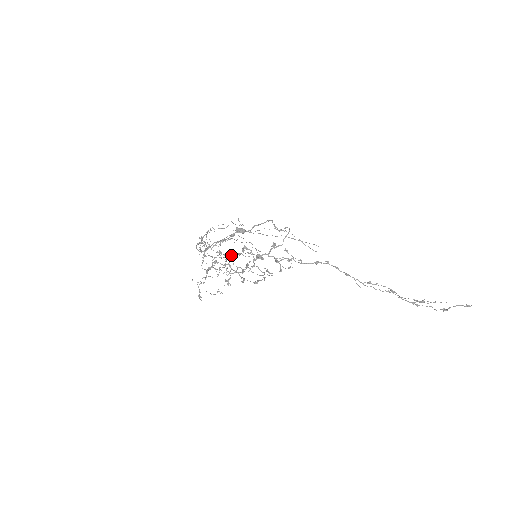
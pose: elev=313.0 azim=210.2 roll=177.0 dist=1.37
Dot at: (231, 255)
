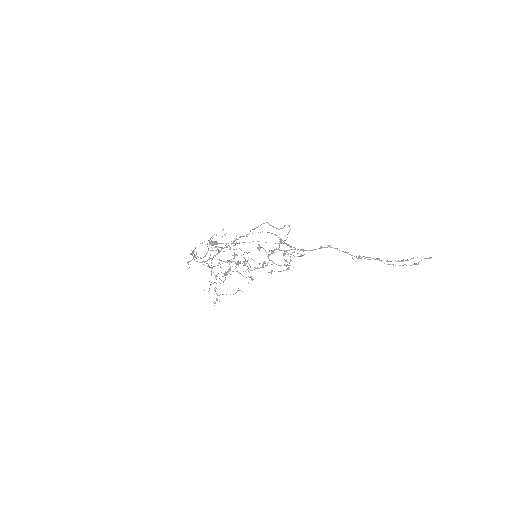
Dot at: (222, 263)
